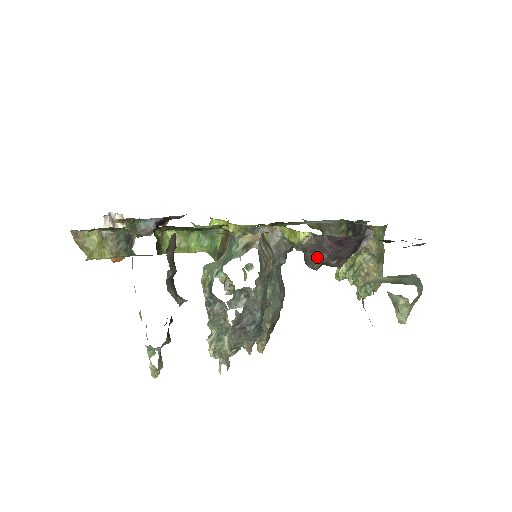
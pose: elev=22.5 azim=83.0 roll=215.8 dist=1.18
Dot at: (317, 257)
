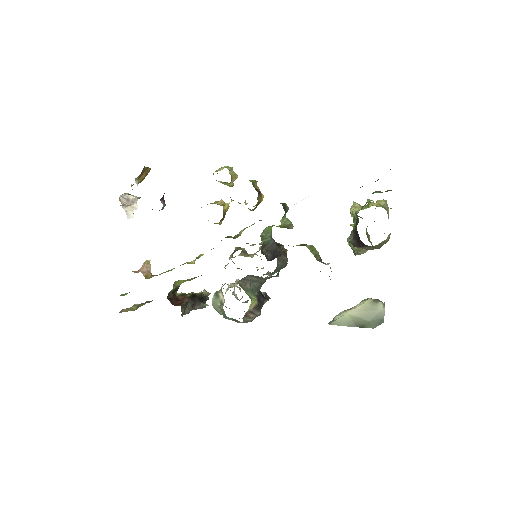
Dot at: occluded
